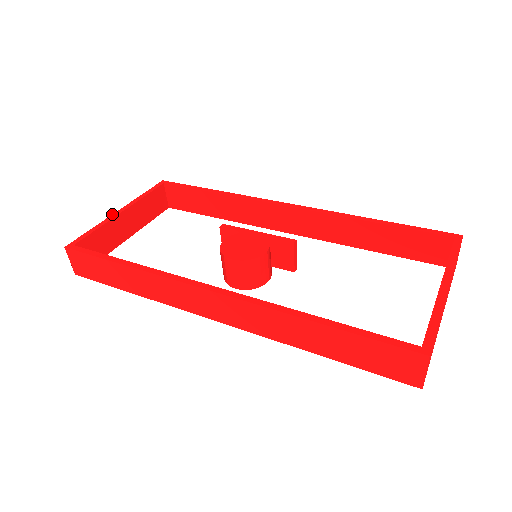
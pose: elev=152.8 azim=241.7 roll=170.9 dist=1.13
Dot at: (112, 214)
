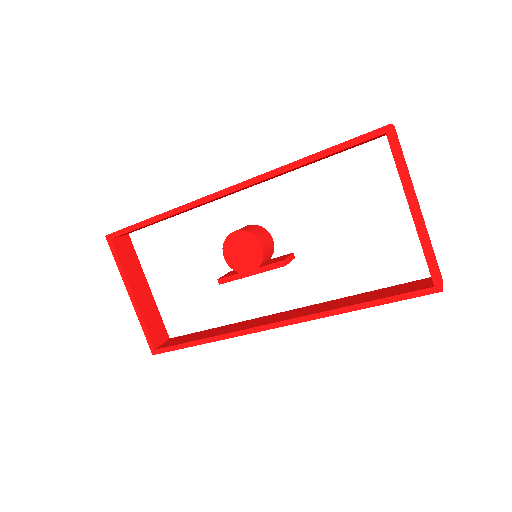
Dot at: occluded
